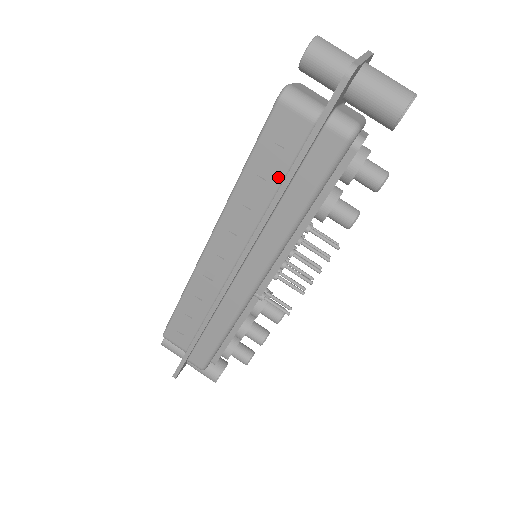
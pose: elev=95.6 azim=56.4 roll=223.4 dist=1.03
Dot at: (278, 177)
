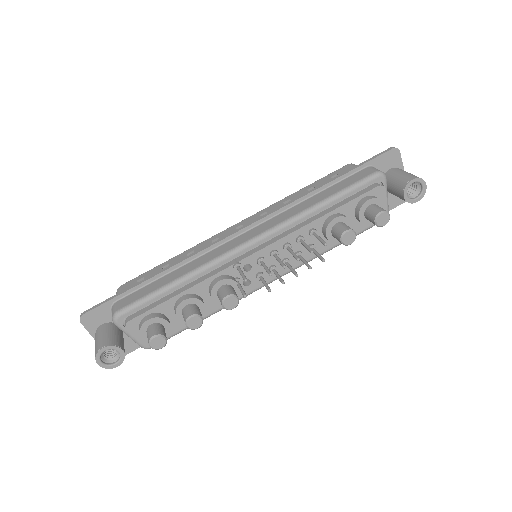
Dot at: occluded
